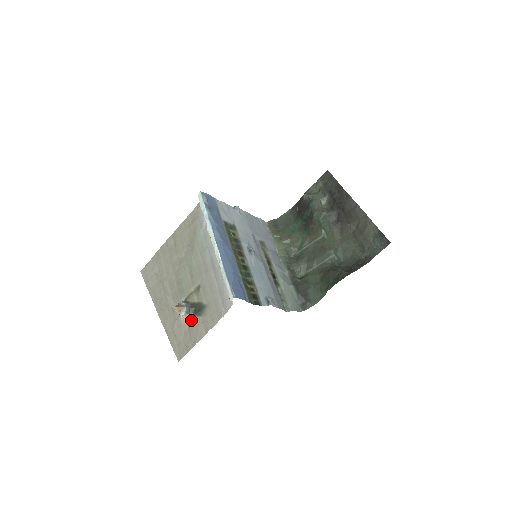
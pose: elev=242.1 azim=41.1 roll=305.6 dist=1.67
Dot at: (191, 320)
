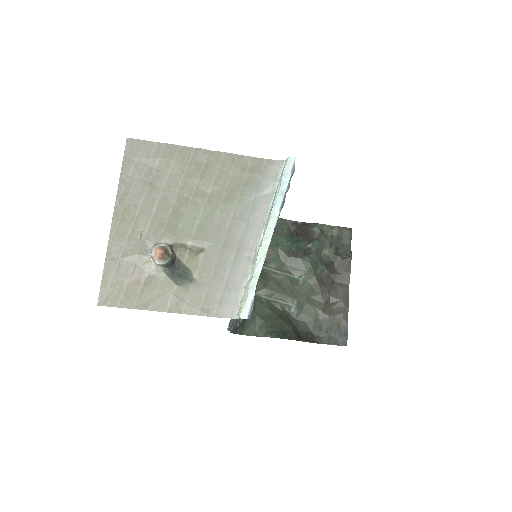
Dot at: (159, 276)
